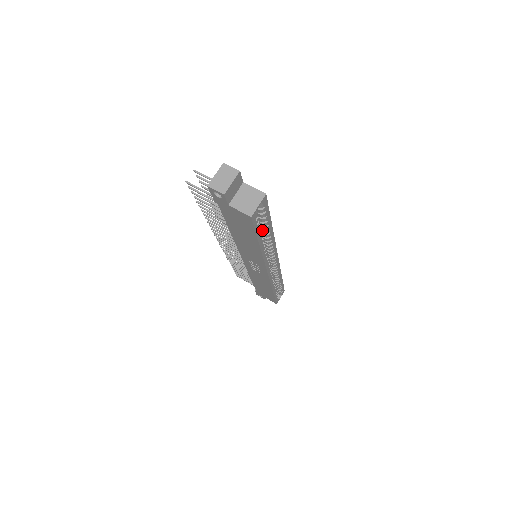
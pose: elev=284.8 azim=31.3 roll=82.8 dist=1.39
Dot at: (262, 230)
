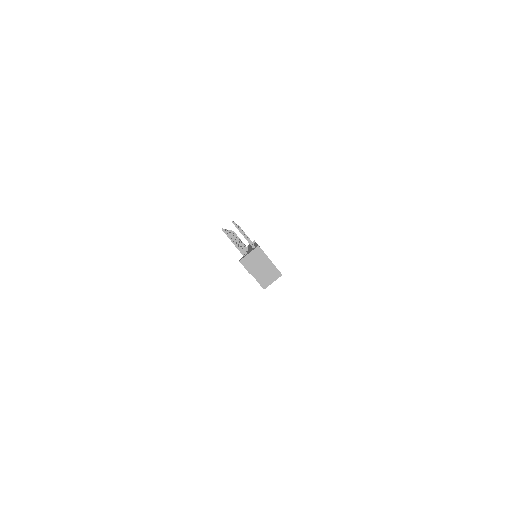
Dot at: occluded
